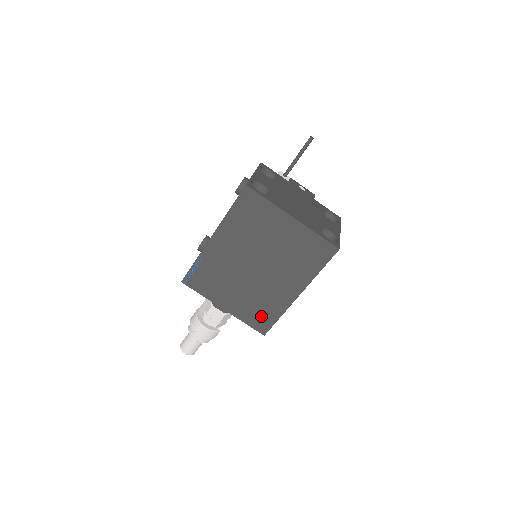
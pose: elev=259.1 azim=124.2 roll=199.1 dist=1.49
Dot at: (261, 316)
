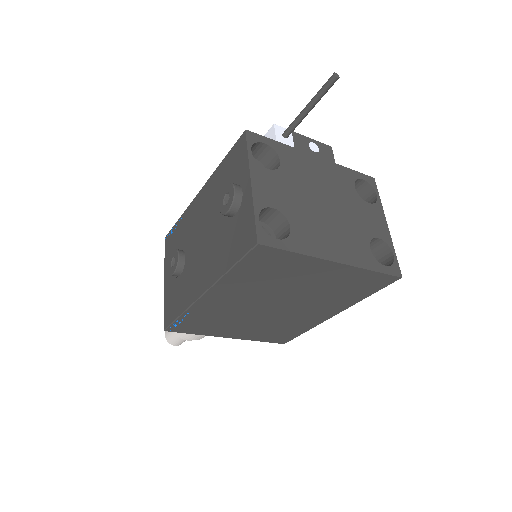
Dot at: (281, 334)
